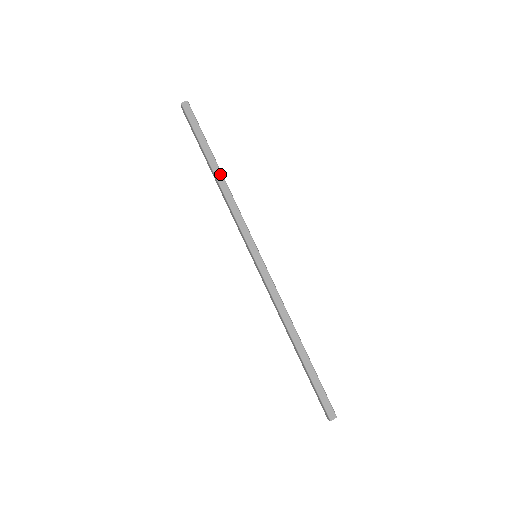
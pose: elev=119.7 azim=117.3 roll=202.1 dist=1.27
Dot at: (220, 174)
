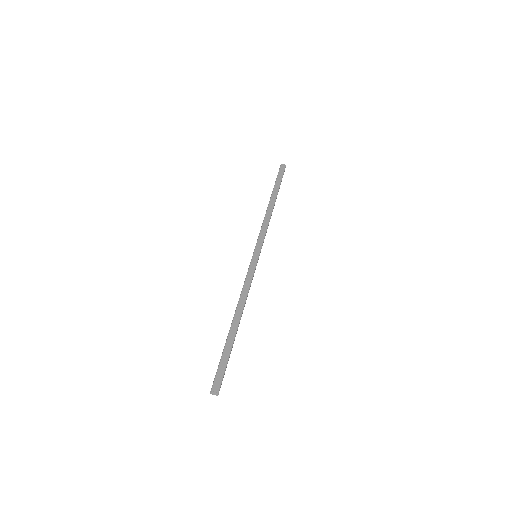
Dot at: (273, 203)
